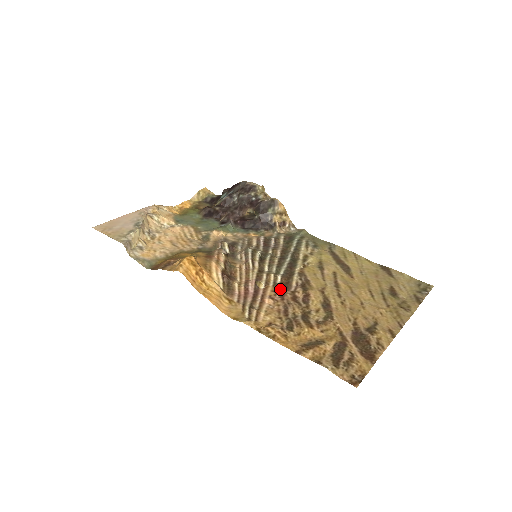
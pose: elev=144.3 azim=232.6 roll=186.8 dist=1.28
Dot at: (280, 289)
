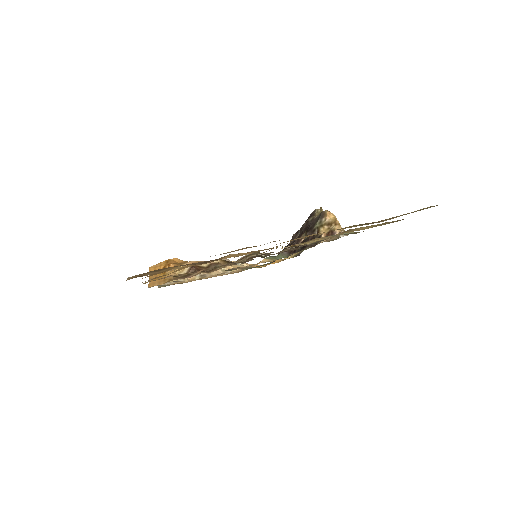
Dot at: occluded
